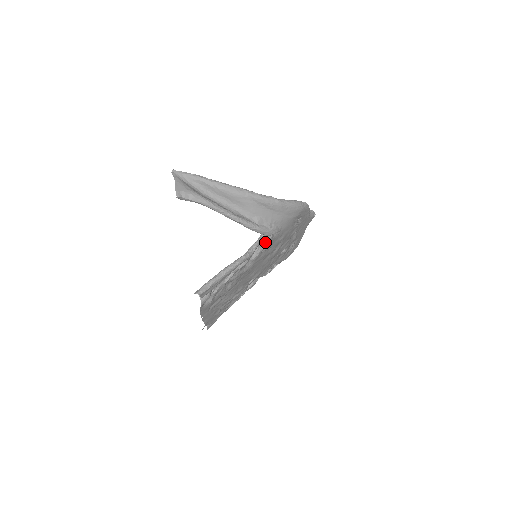
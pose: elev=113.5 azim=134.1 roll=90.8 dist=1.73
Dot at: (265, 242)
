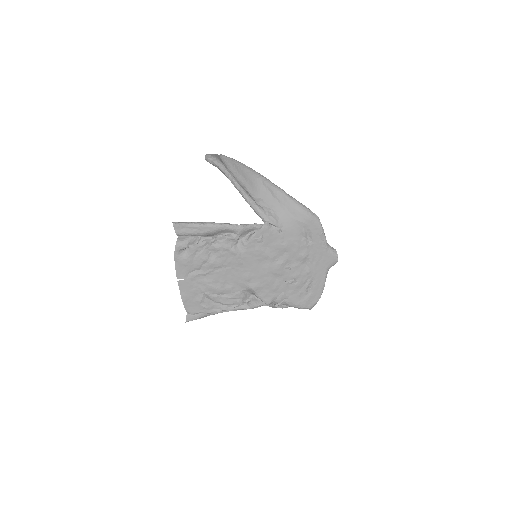
Dot at: (260, 228)
